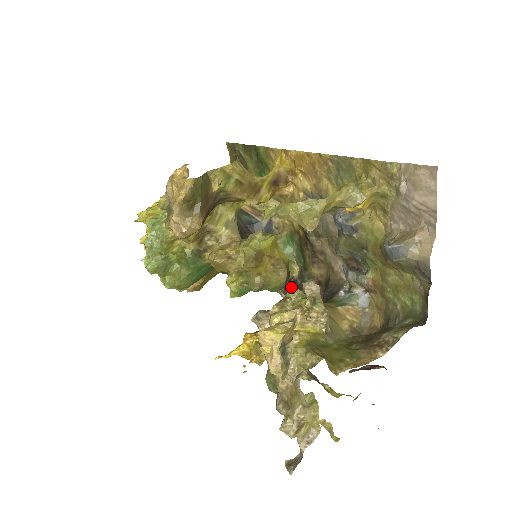
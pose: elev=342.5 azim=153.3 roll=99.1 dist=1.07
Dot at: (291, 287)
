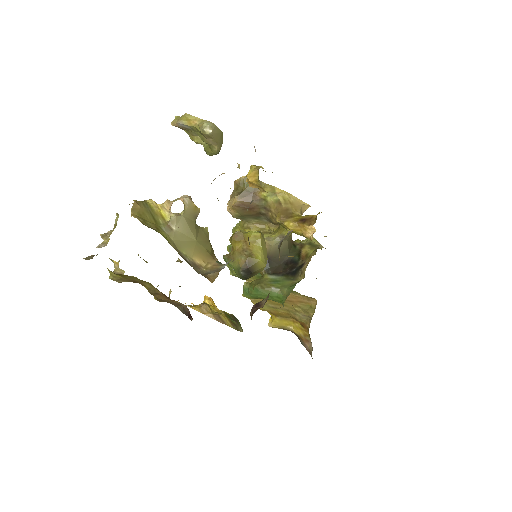
Dot at: occluded
